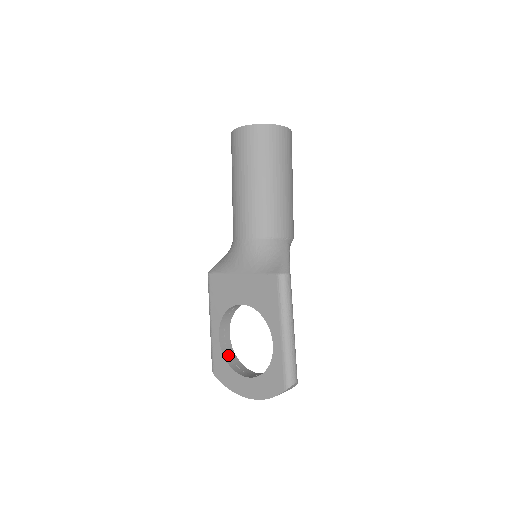
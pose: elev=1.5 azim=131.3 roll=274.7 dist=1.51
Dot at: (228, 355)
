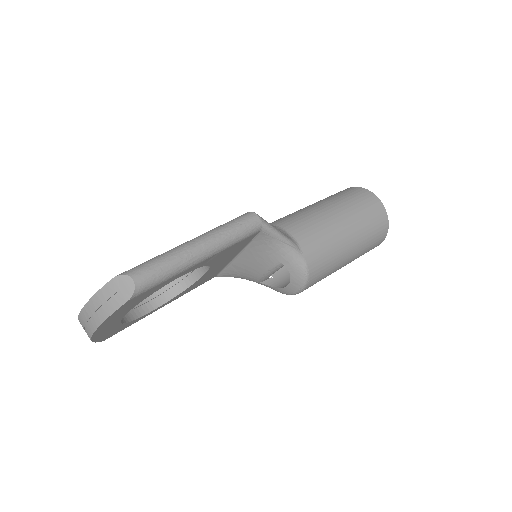
Dot at: occluded
